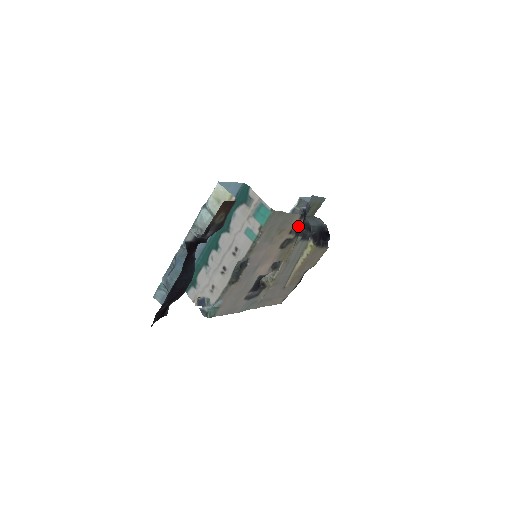
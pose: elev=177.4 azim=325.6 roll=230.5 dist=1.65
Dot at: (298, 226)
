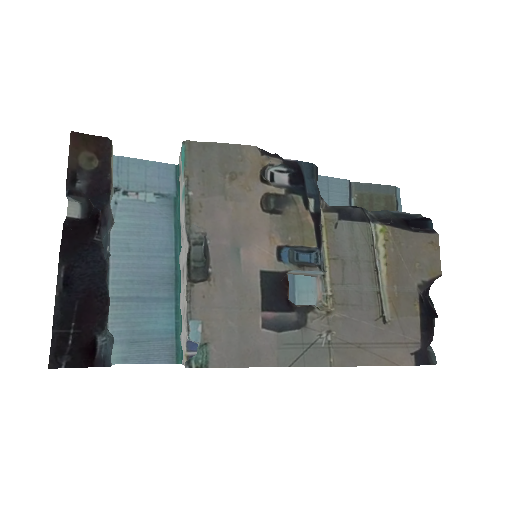
Dot at: (293, 183)
